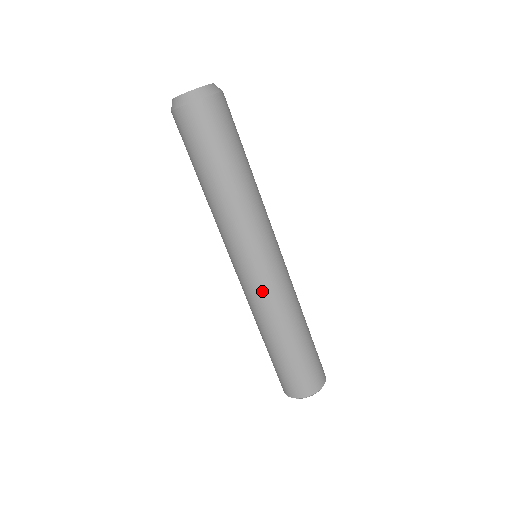
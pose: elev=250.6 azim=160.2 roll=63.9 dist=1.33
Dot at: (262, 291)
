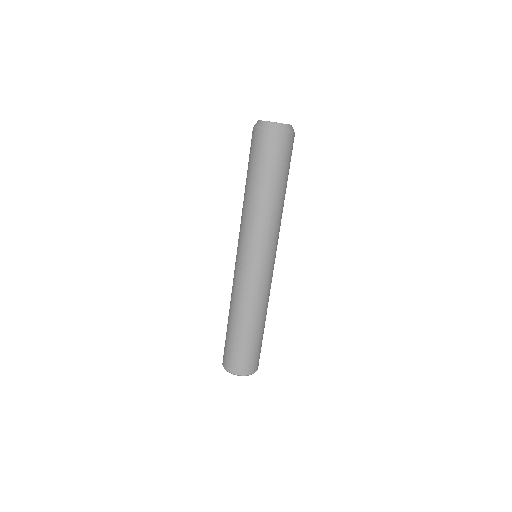
Dot at: (255, 283)
